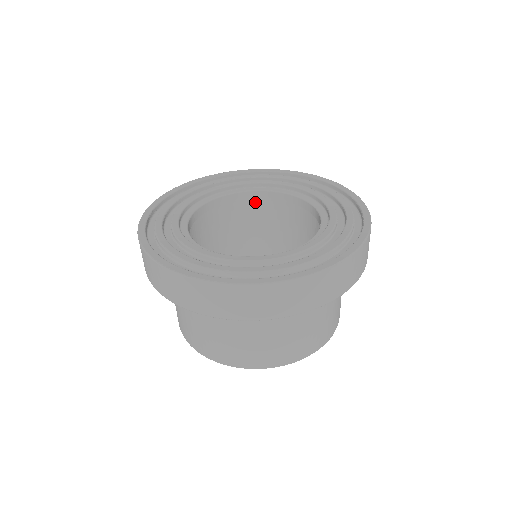
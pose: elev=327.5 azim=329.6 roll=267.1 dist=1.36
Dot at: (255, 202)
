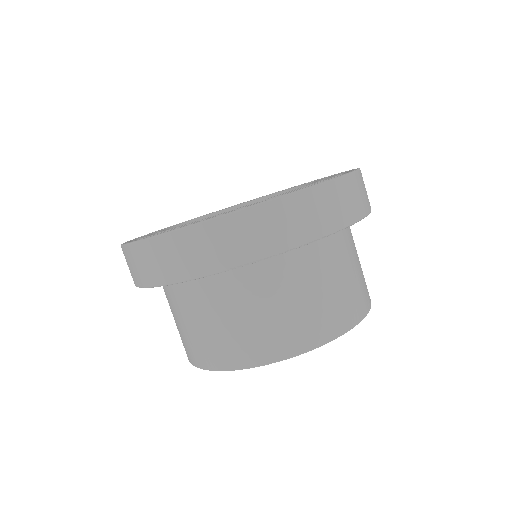
Dot at: occluded
